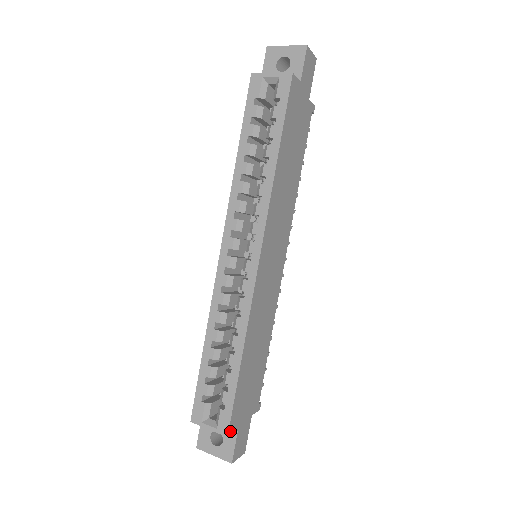
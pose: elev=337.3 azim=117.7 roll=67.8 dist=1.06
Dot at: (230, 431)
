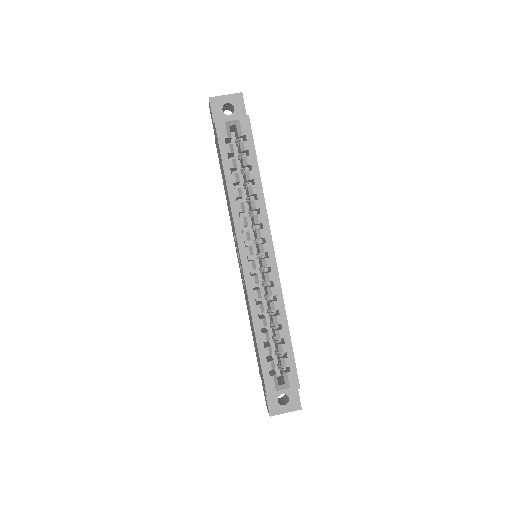
Dot at: (299, 384)
